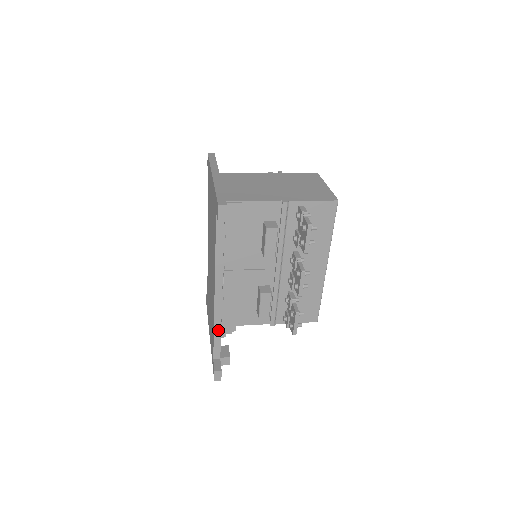
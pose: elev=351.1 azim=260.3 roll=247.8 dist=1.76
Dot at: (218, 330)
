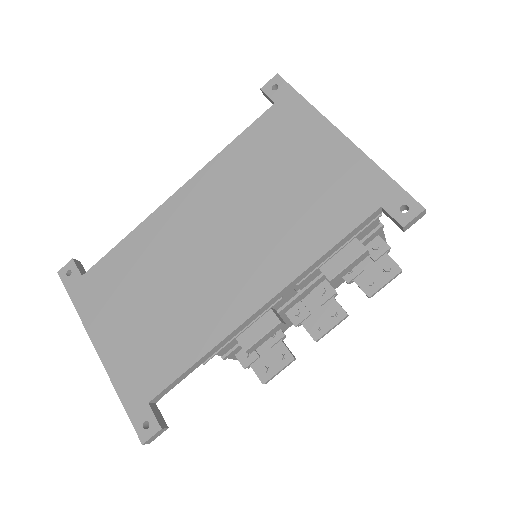
Dot at: (203, 360)
